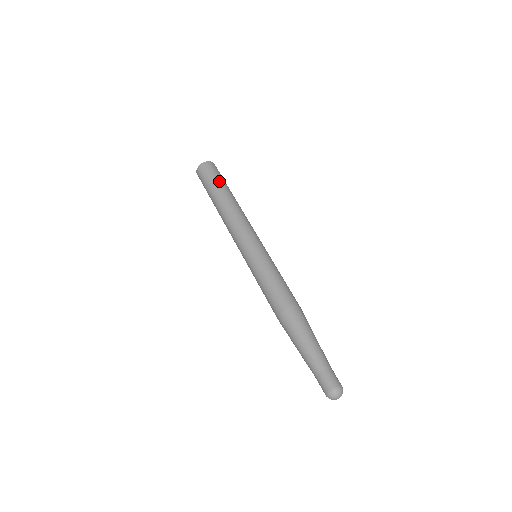
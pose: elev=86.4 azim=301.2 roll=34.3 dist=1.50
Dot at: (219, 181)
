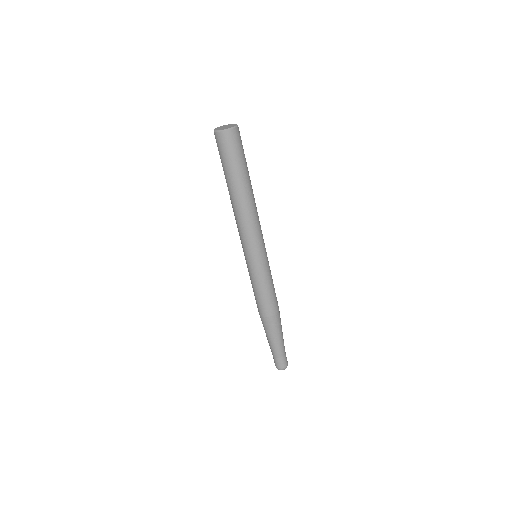
Dot at: (239, 166)
